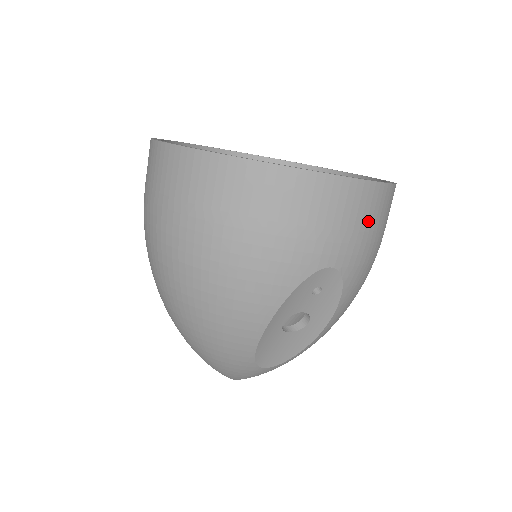
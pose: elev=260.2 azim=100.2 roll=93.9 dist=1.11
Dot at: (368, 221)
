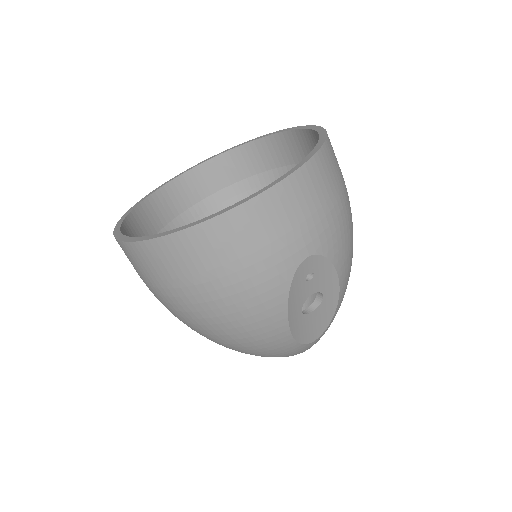
Dot at: (314, 200)
